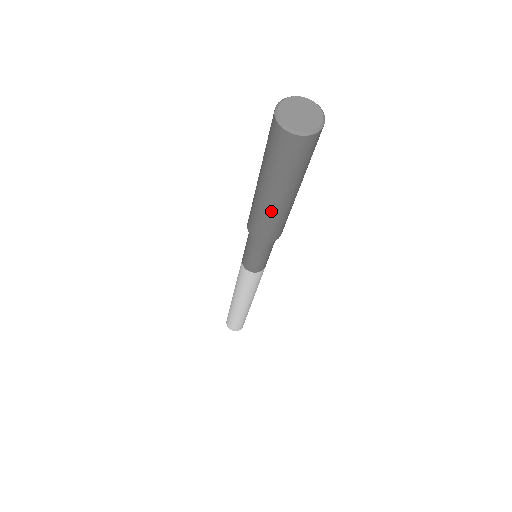
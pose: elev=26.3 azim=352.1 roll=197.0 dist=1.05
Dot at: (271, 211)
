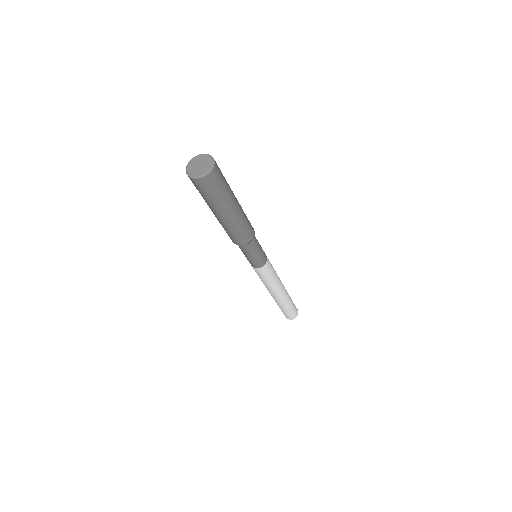
Dot at: (220, 222)
